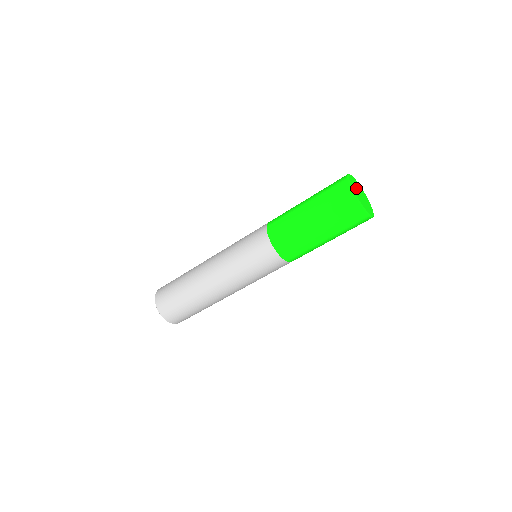
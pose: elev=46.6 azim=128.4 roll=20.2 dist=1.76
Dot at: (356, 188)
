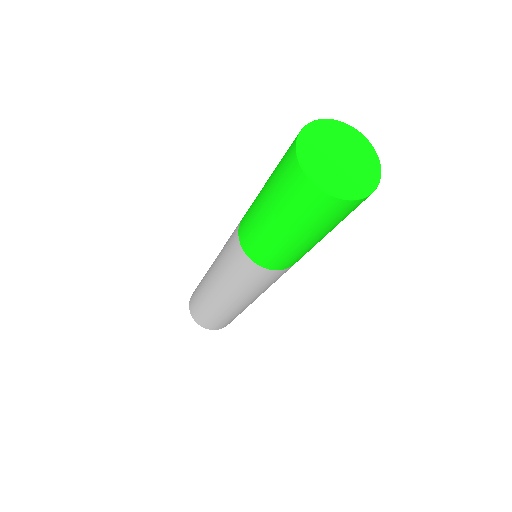
Dot at: (324, 147)
